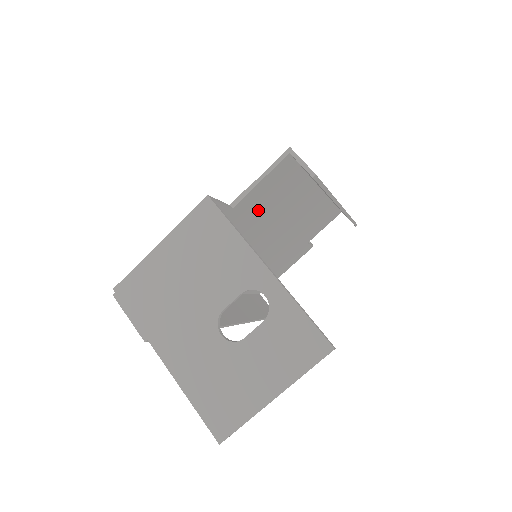
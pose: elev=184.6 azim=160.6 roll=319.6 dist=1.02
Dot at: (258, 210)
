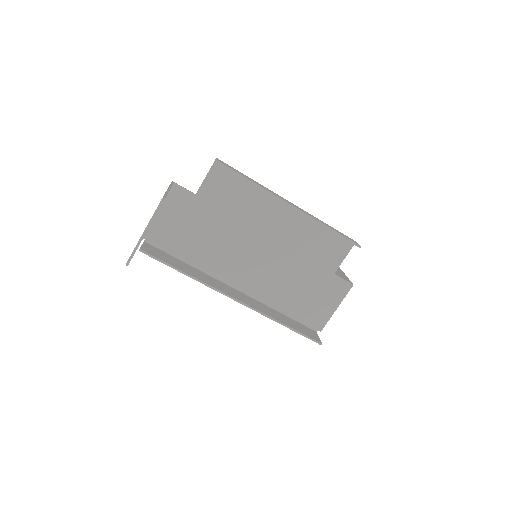
Dot at: (223, 204)
